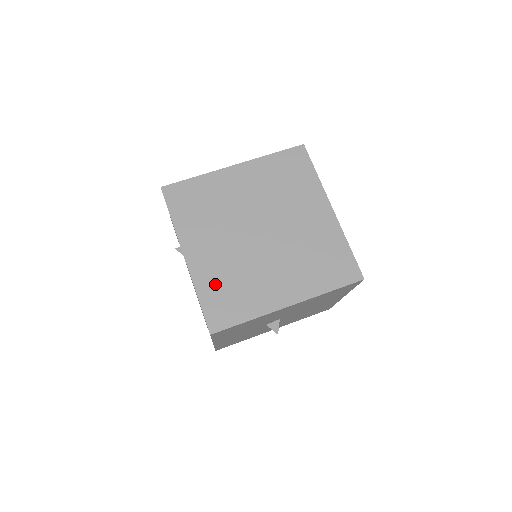
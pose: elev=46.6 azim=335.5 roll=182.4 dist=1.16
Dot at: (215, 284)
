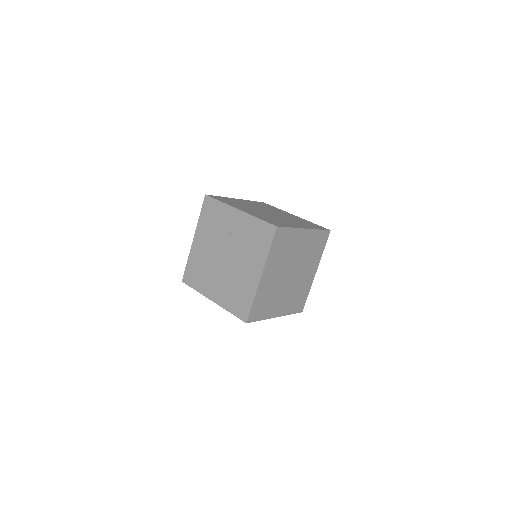
Dot at: (263, 297)
